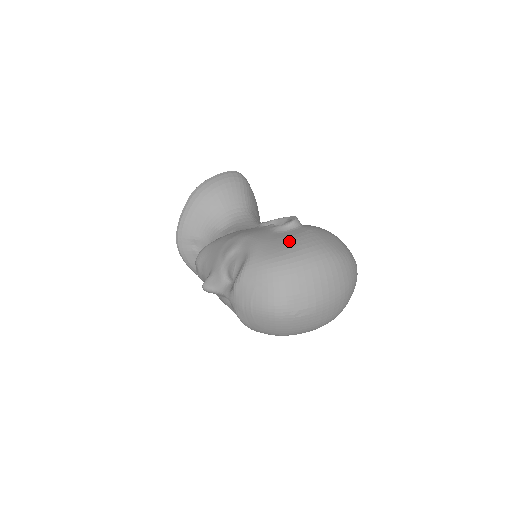
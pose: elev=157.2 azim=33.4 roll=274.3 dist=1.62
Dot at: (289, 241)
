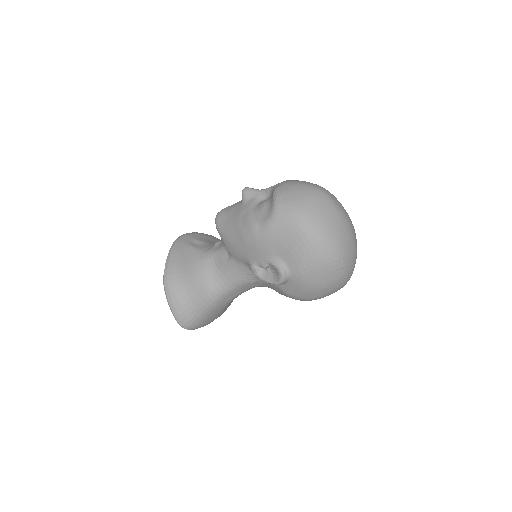
Dot at: occluded
